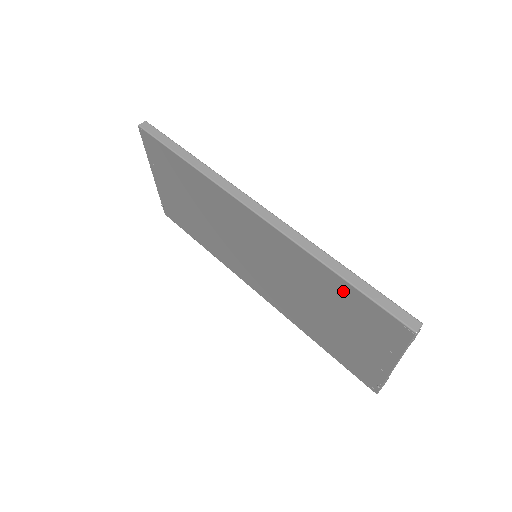
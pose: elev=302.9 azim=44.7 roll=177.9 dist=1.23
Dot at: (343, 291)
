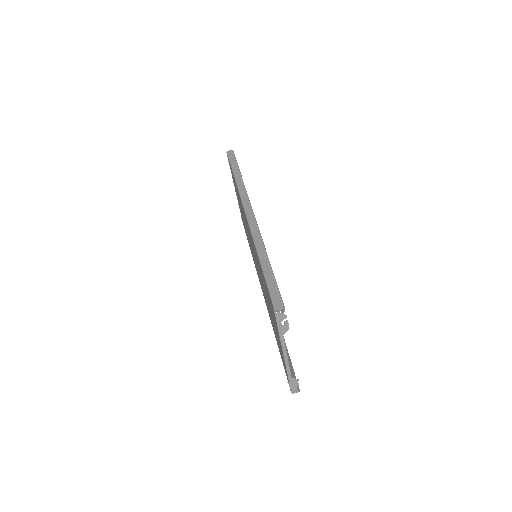
Dot at: occluded
